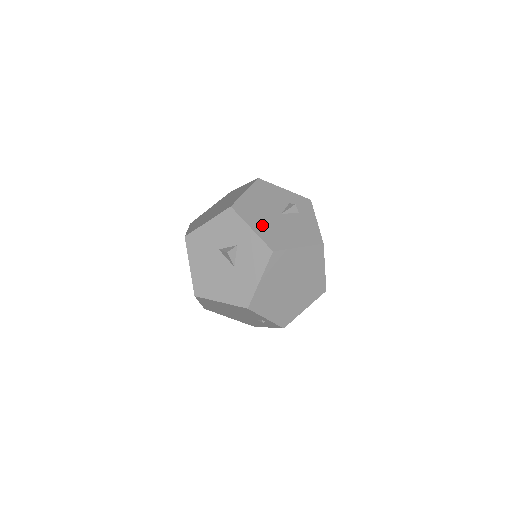
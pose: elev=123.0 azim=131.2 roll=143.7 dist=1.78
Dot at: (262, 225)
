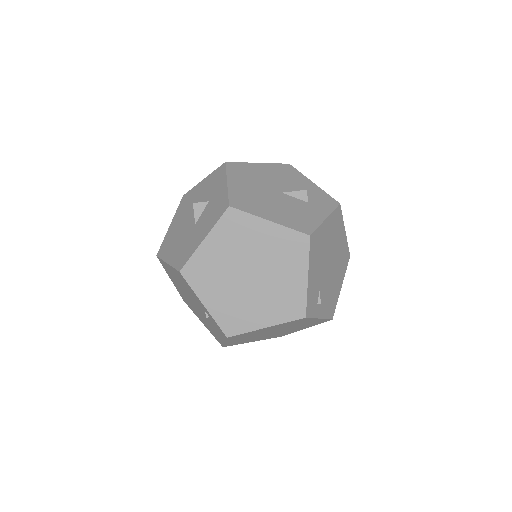
Dot at: (244, 187)
